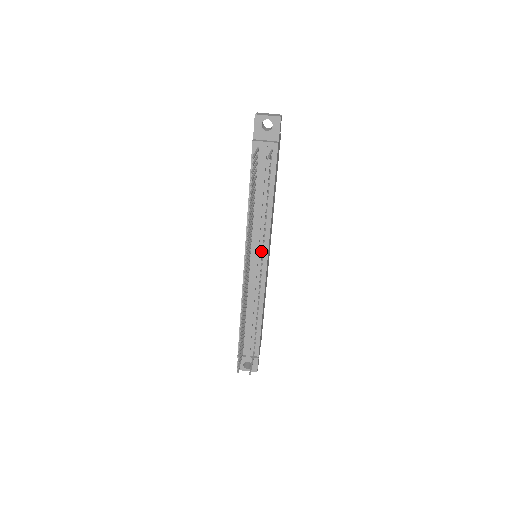
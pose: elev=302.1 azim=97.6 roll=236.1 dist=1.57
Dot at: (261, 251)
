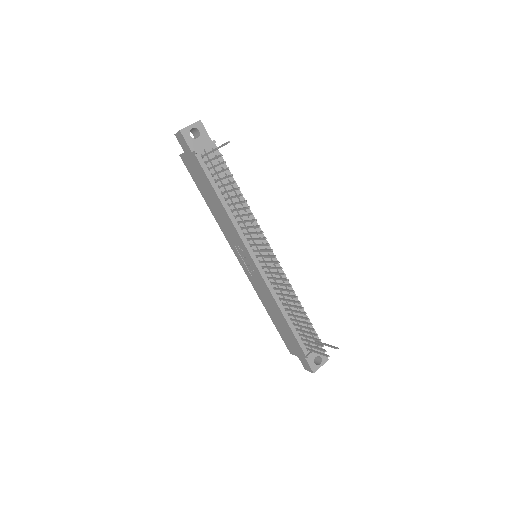
Dot at: (261, 243)
